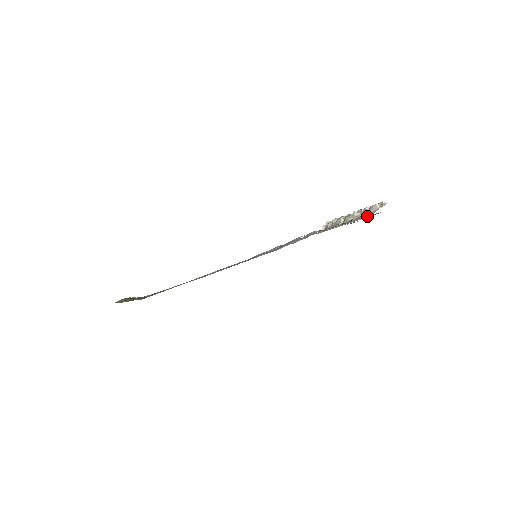
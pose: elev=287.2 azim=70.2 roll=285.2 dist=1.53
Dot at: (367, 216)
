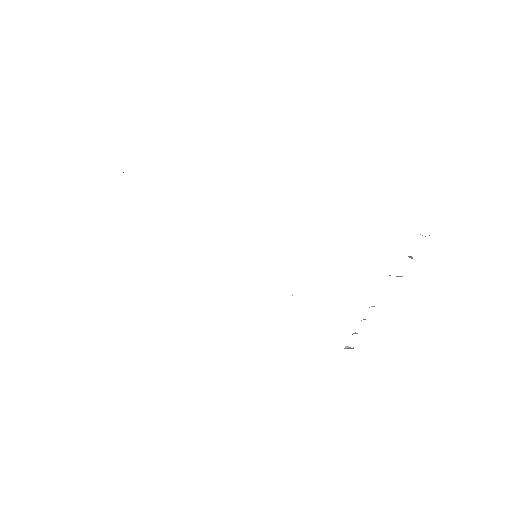
Dot at: occluded
